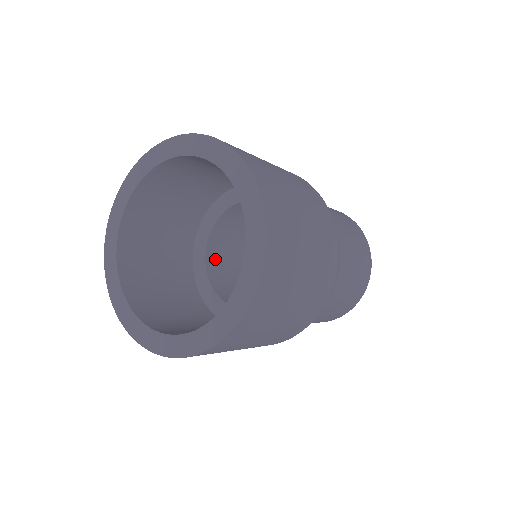
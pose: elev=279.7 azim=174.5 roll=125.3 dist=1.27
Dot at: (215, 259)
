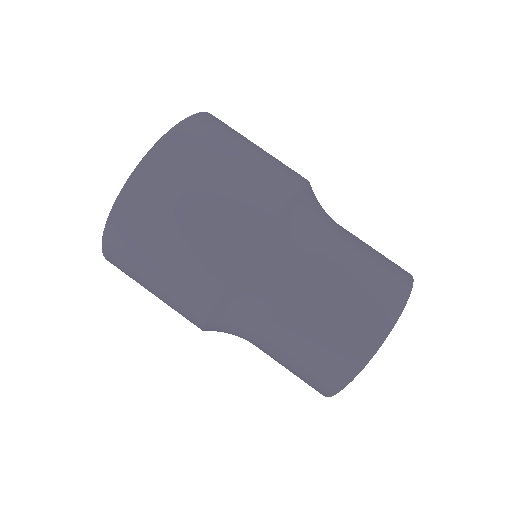
Dot at: occluded
